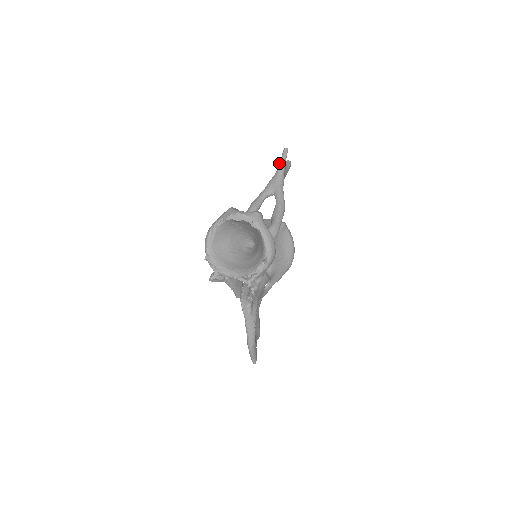
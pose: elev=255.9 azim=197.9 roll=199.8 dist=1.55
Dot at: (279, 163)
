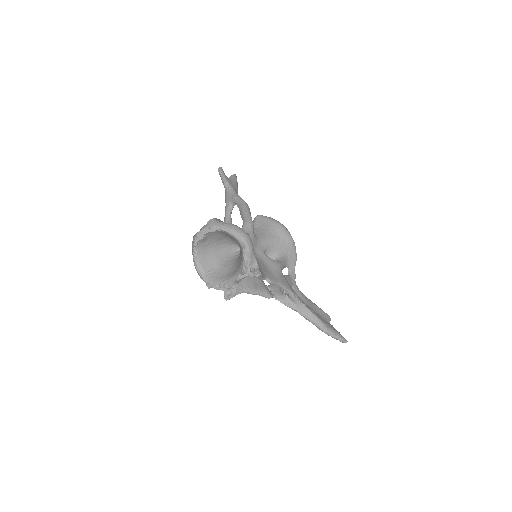
Dot at: (222, 182)
